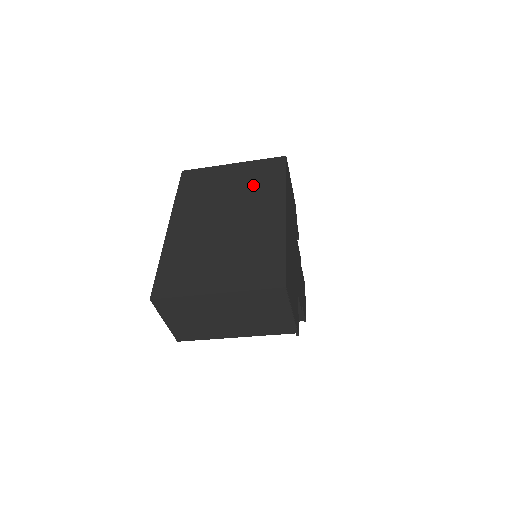
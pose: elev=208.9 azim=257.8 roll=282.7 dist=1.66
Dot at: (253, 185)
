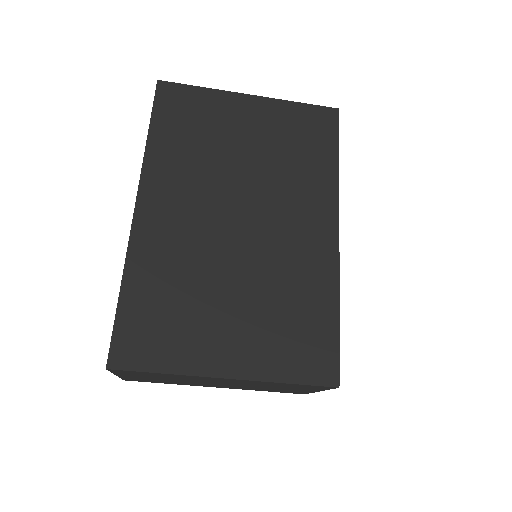
Dot at: (286, 156)
